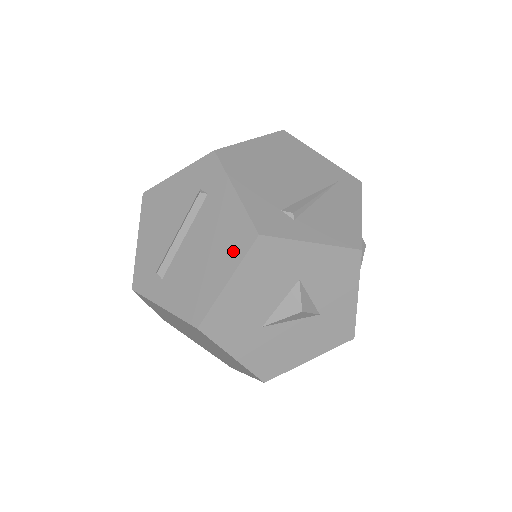
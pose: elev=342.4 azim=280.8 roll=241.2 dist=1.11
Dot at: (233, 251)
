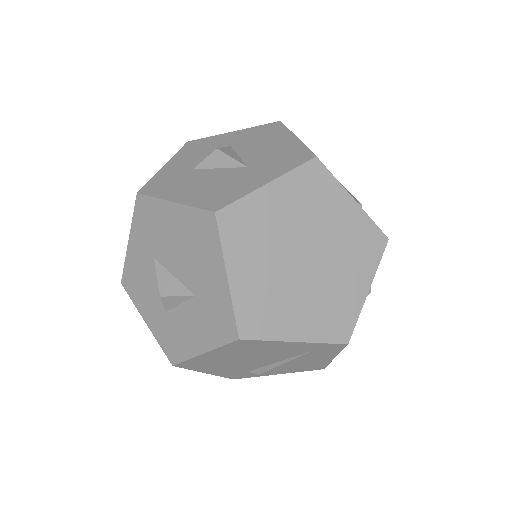
Dot at: occluded
